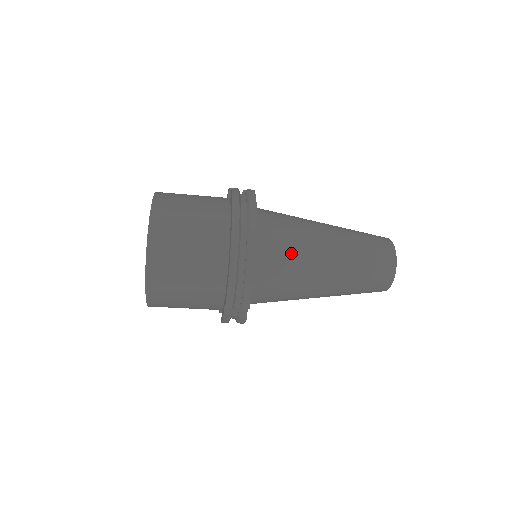
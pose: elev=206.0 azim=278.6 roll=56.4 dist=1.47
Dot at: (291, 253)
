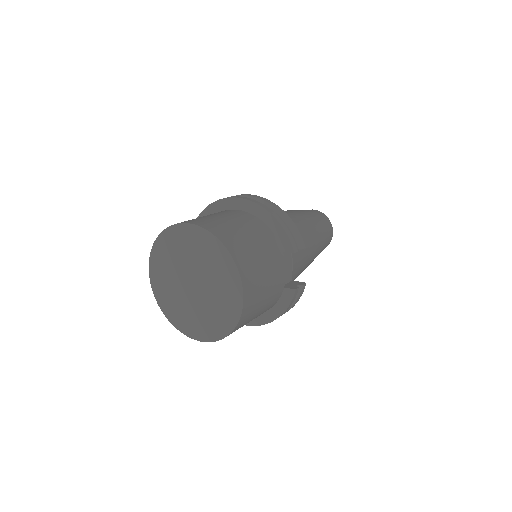
Dot at: occluded
